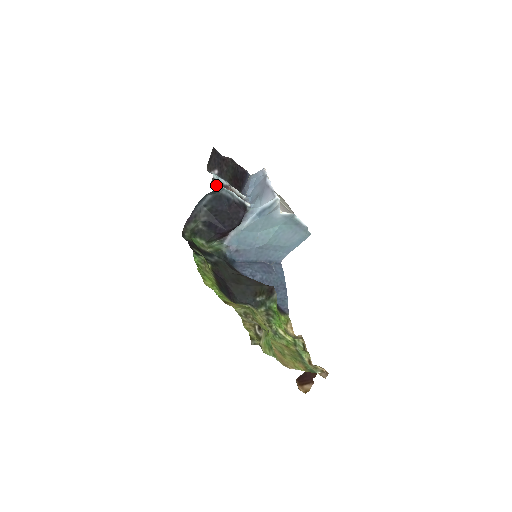
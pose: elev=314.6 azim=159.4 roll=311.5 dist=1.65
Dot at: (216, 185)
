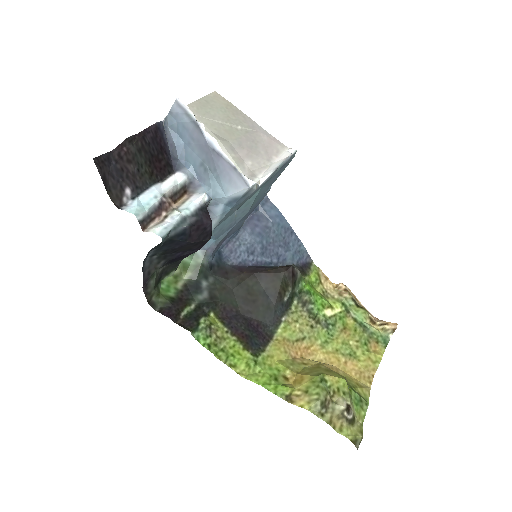
Dot at: (151, 226)
